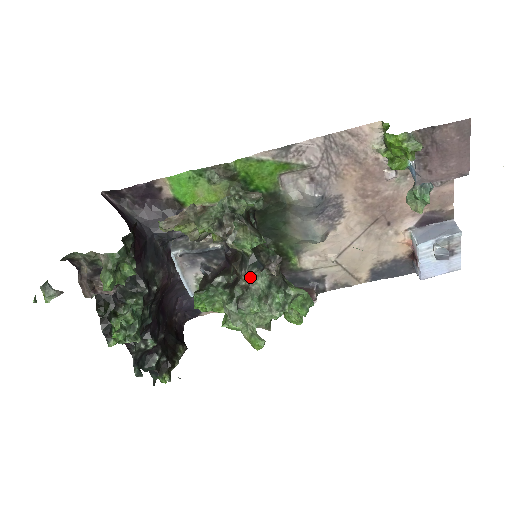
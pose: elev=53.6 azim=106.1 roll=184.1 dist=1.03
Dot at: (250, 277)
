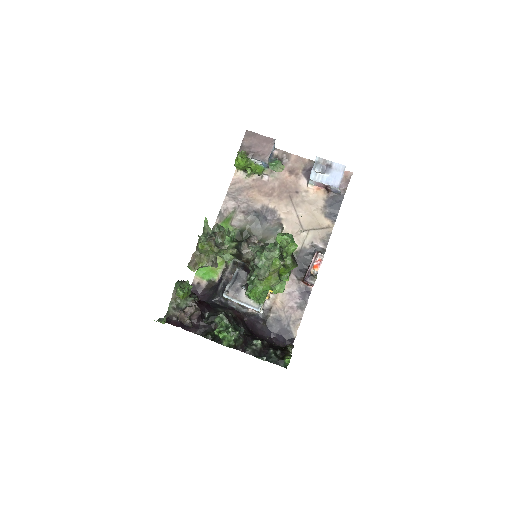
Dot at: (247, 251)
